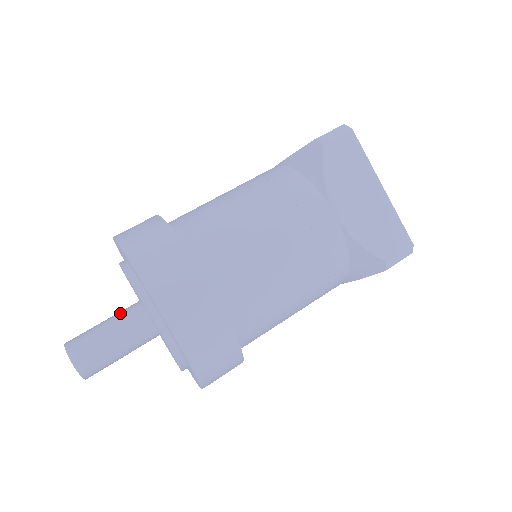
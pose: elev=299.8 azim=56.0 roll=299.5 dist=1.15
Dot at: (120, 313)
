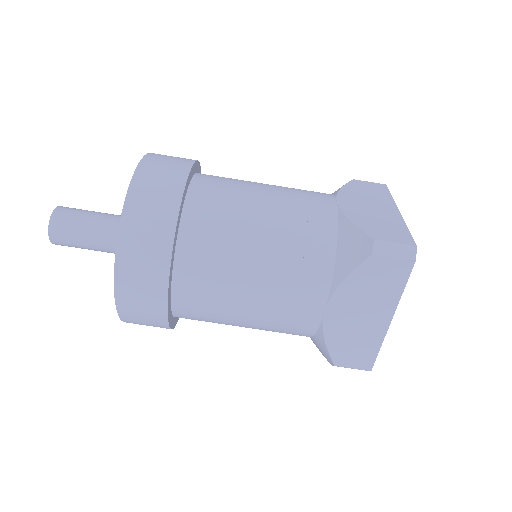
Dot at: (110, 221)
